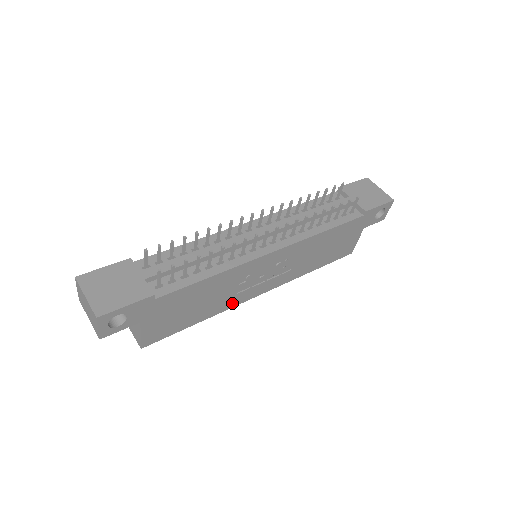
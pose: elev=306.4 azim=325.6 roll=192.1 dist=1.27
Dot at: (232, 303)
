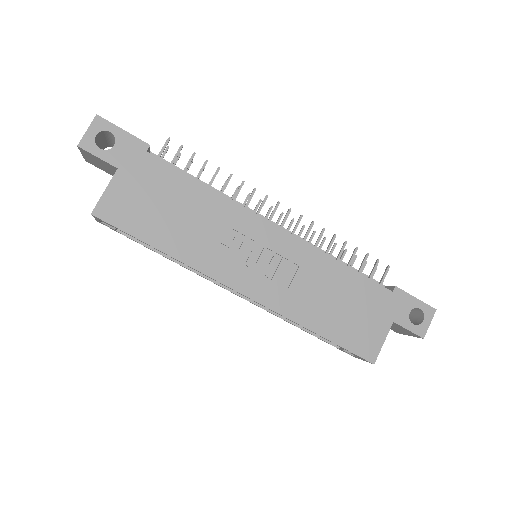
Dot at: (205, 264)
